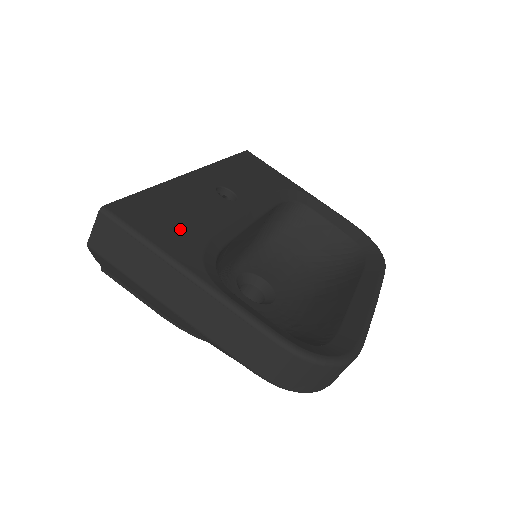
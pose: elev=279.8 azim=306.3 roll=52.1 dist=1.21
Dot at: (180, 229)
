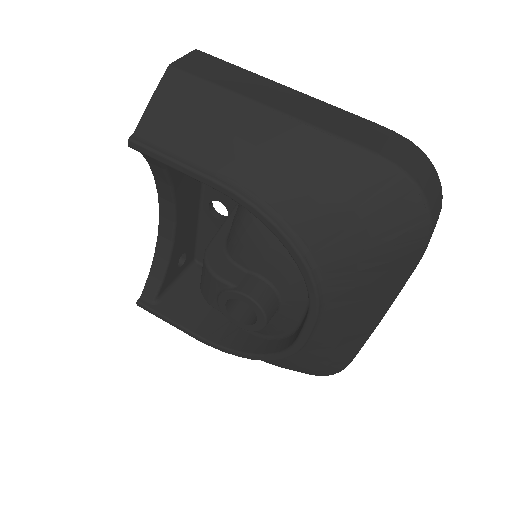
Dot at: occluded
